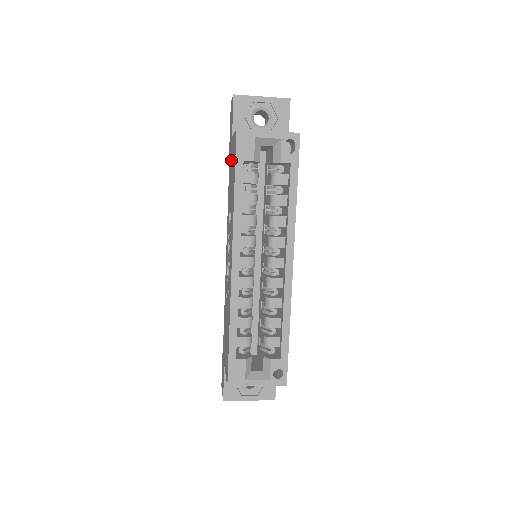
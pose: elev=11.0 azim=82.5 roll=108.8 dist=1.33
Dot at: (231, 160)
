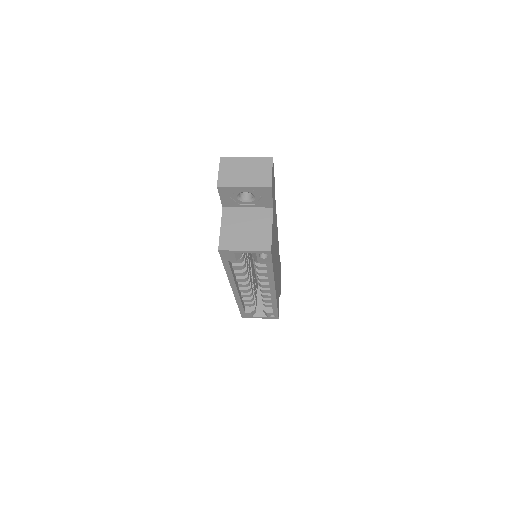
Dot at: occluded
